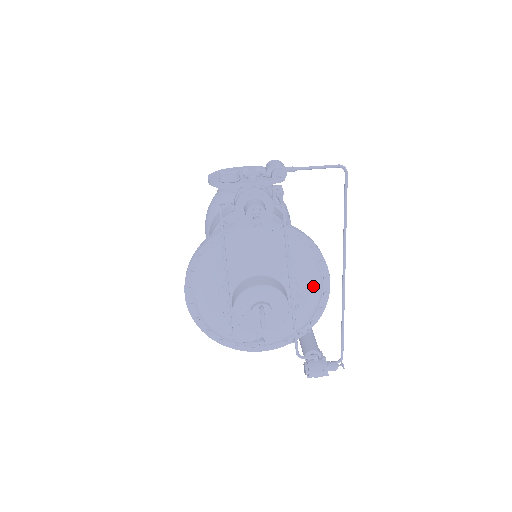
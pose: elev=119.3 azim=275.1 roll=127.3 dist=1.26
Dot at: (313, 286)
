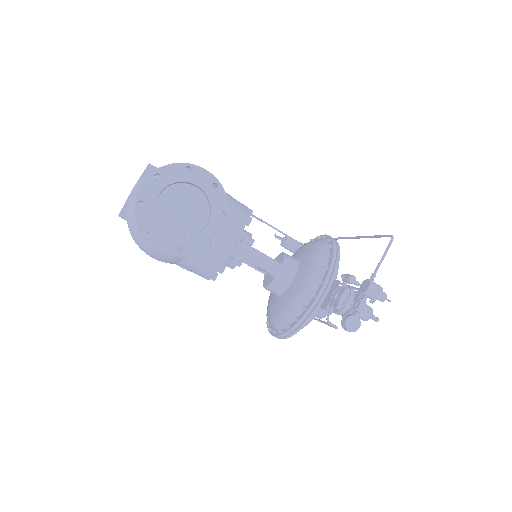
Dot at: occluded
